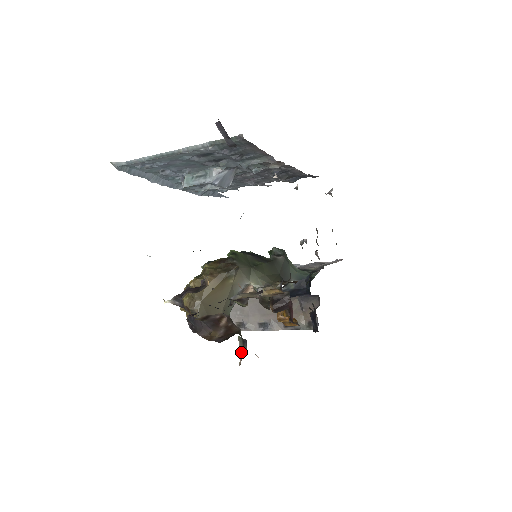
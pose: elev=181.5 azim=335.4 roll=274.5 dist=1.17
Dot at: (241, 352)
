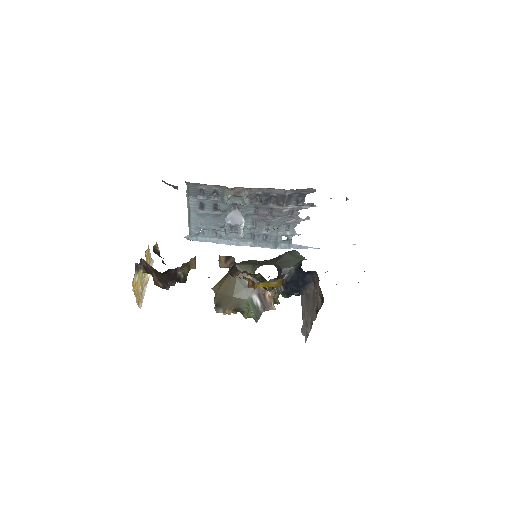
Dot at: occluded
